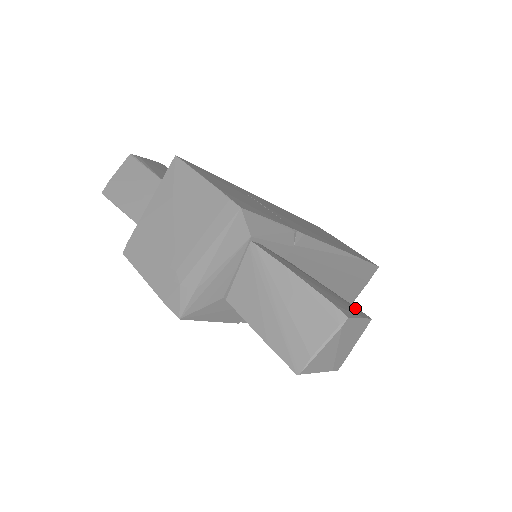
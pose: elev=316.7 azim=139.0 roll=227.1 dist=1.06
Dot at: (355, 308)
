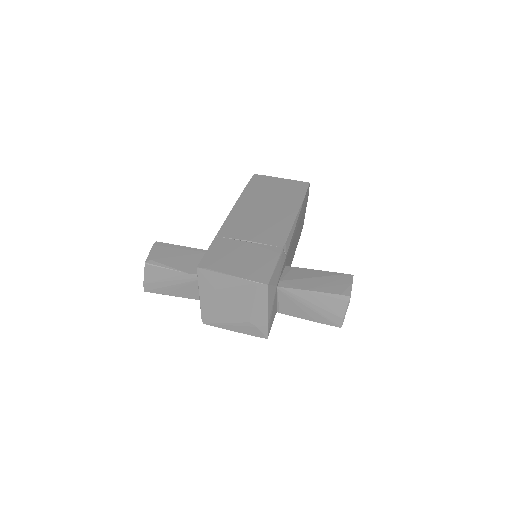
Dot at: (344, 277)
